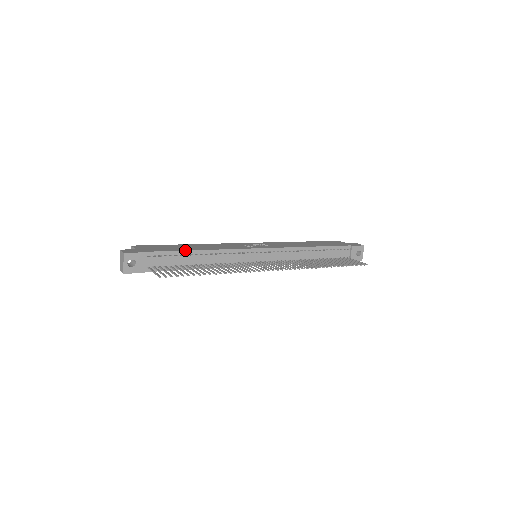
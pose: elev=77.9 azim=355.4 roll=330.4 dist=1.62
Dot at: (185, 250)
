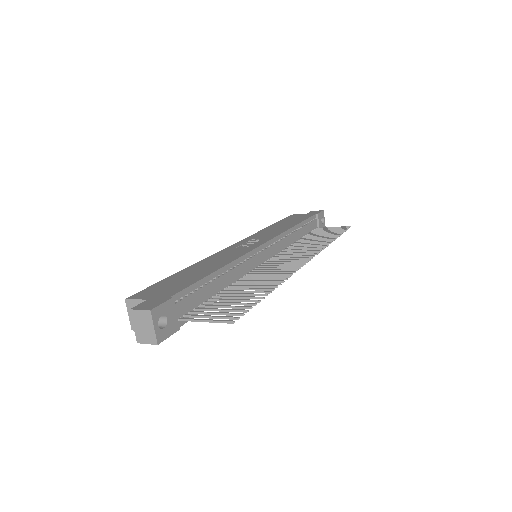
Dot at: (207, 275)
